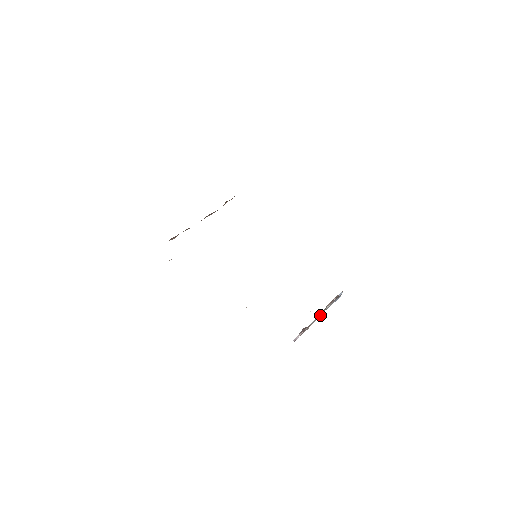
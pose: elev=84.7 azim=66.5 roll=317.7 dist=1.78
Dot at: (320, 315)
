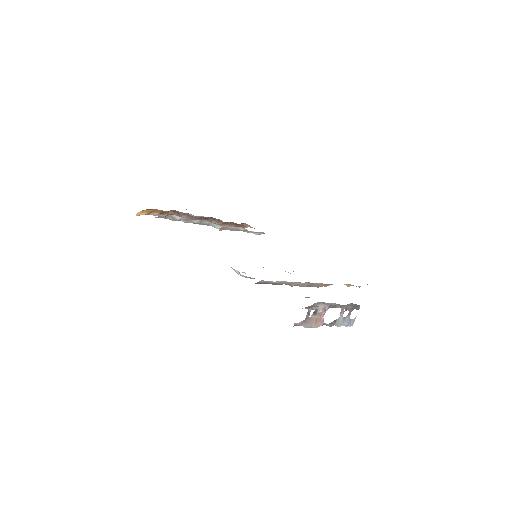
Dot at: (328, 324)
